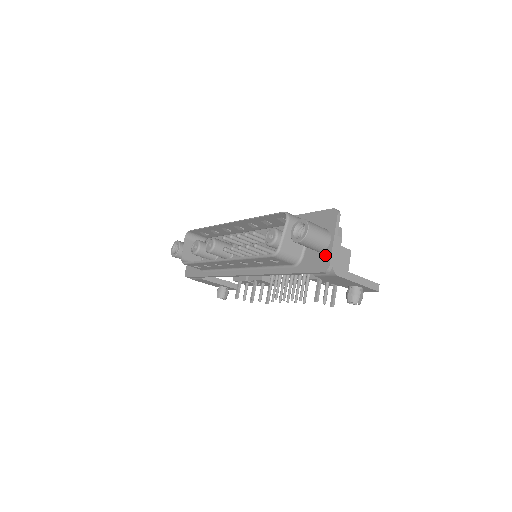
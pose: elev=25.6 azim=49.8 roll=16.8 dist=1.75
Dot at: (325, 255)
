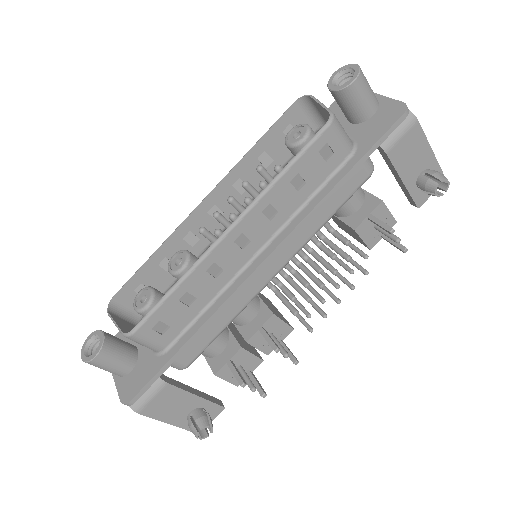
Dot at: (385, 107)
